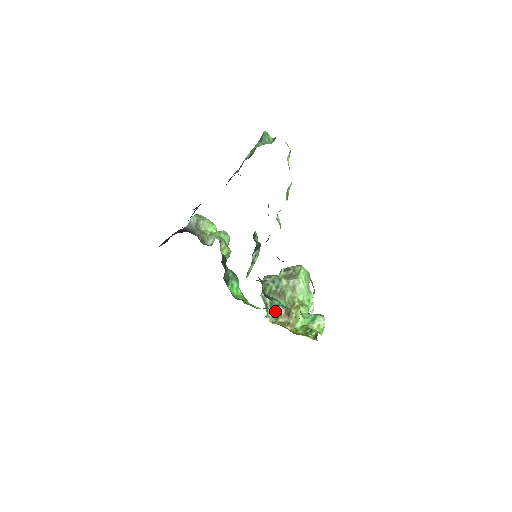
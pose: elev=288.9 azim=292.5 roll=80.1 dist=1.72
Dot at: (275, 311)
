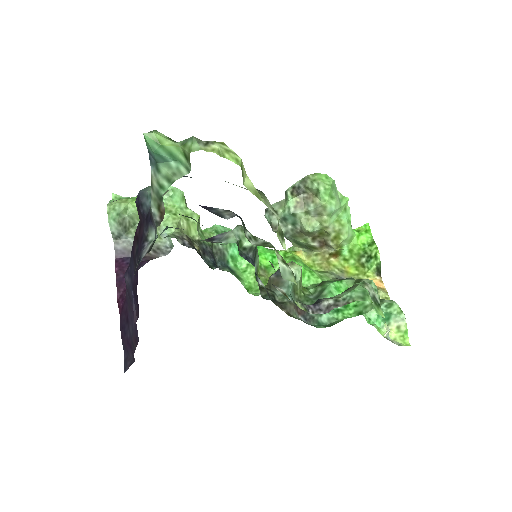
Dot at: (313, 277)
